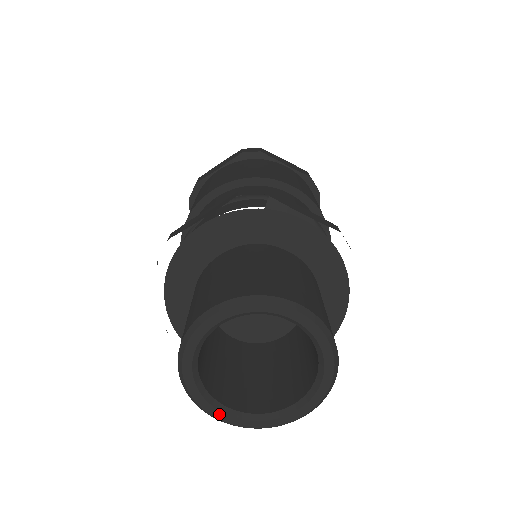
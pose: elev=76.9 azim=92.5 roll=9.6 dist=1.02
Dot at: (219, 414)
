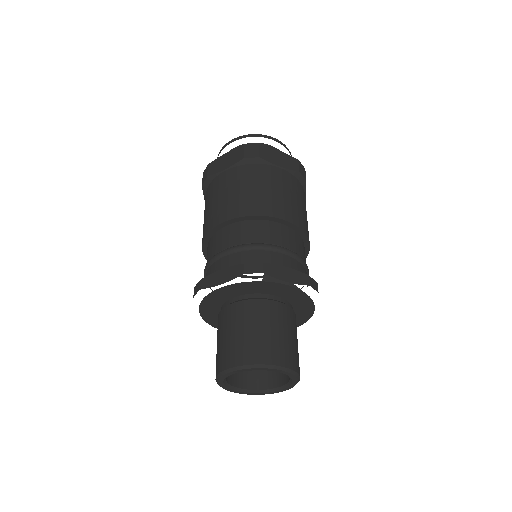
Dot at: (238, 392)
